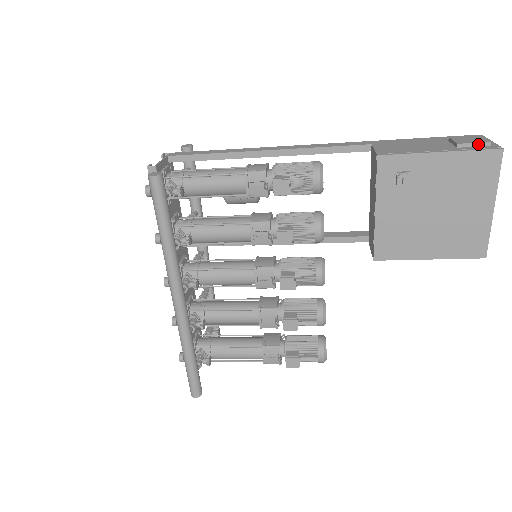
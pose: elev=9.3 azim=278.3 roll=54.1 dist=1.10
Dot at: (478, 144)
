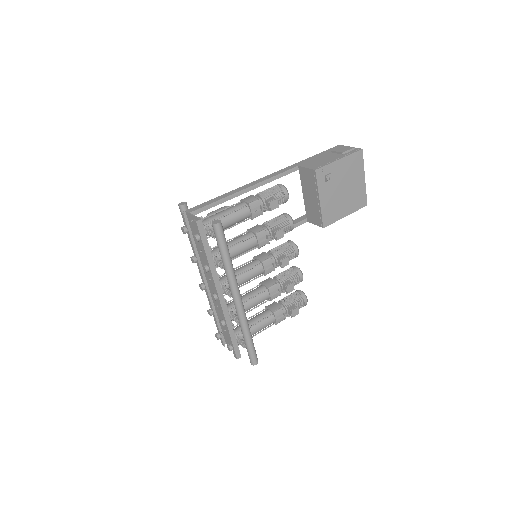
Dot at: (350, 150)
